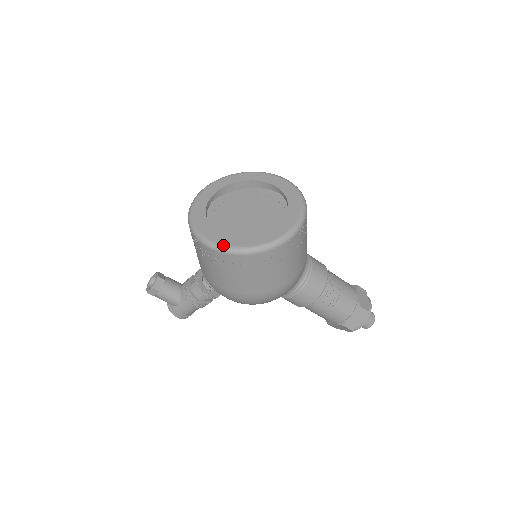
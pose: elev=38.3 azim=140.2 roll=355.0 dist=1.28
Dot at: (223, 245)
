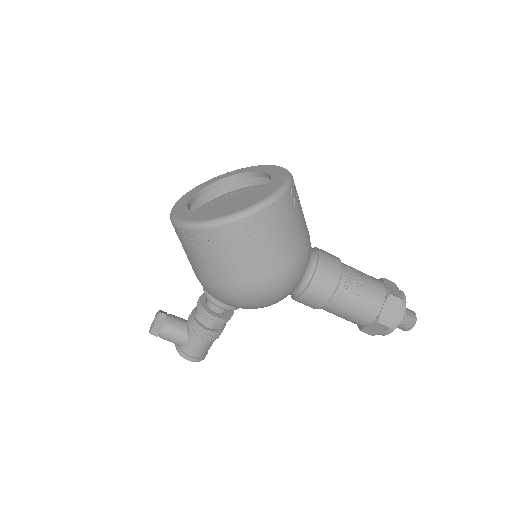
Dot at: (205, 220)
